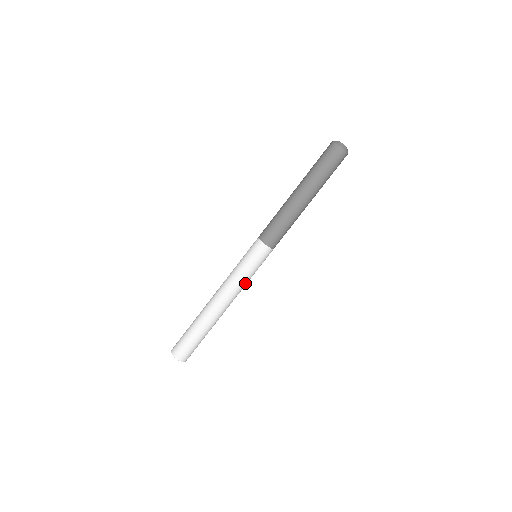
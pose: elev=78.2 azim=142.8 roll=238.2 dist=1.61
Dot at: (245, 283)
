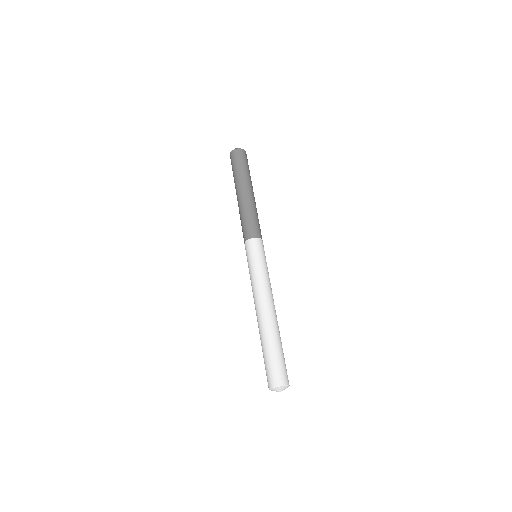
Dot at: (264, 277)
